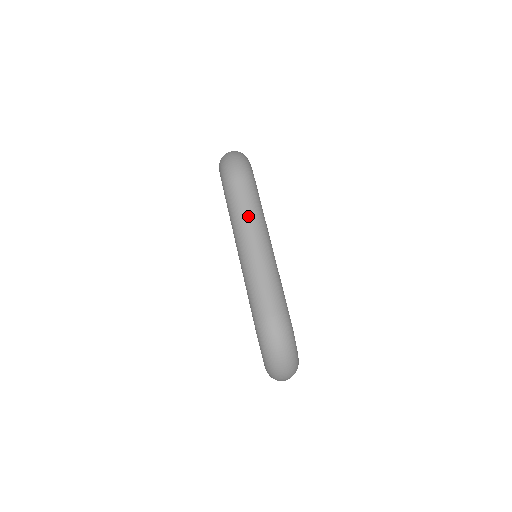
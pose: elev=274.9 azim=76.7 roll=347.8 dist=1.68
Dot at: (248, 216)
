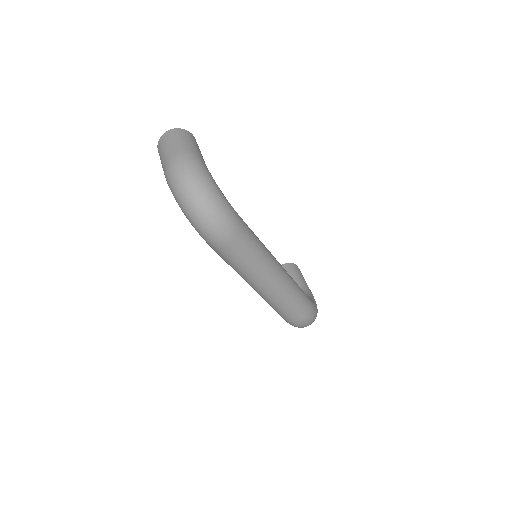
Dot at: (254, 269)
